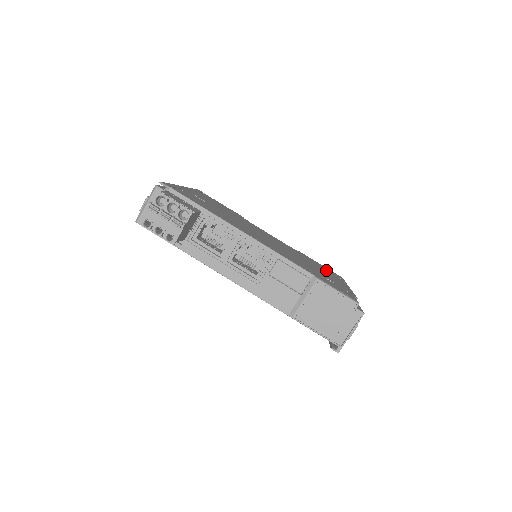
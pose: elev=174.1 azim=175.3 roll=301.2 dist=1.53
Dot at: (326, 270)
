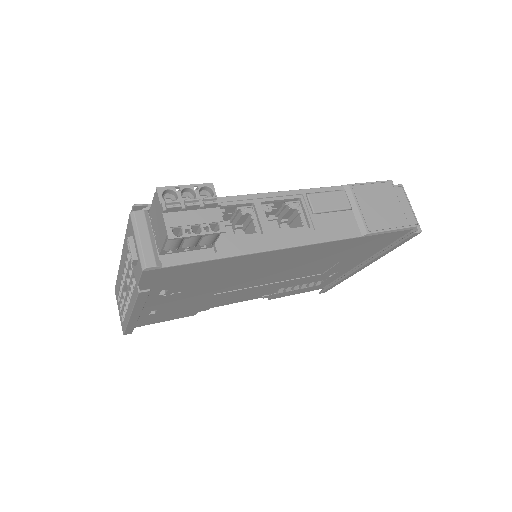
Dot at: occluded
